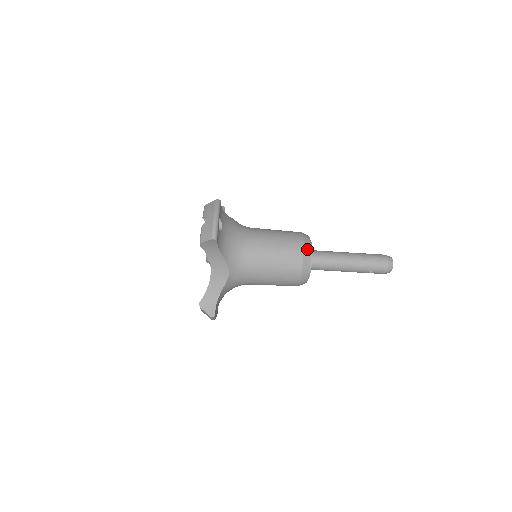
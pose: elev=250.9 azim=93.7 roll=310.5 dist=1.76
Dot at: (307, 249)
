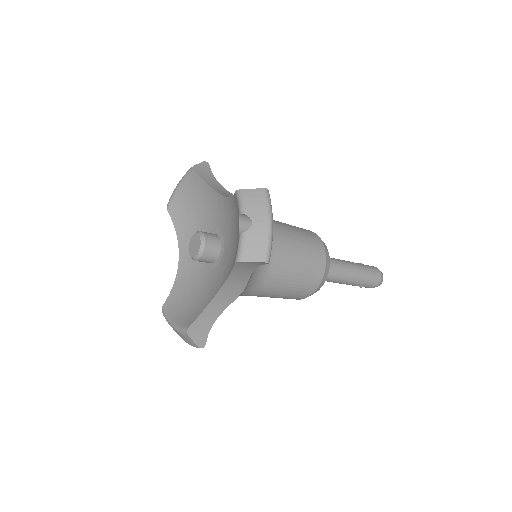
Dot at: (328, 263)
